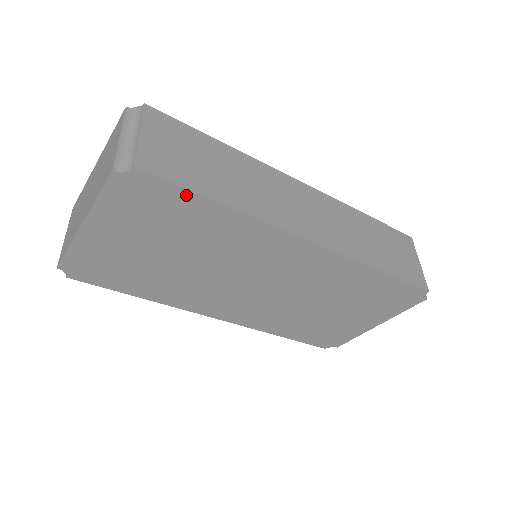
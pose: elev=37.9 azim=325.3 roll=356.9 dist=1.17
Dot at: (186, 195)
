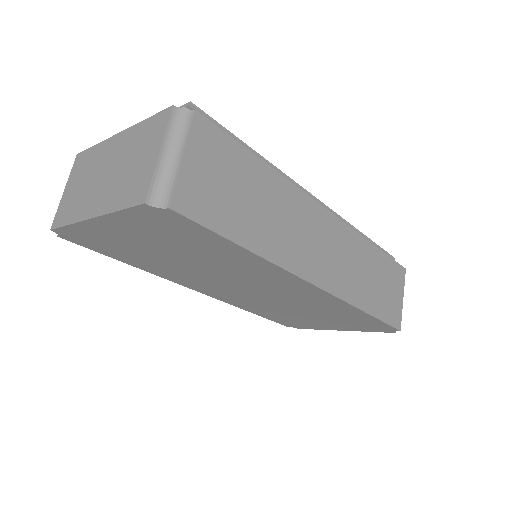
Dot at: (214, 236)
